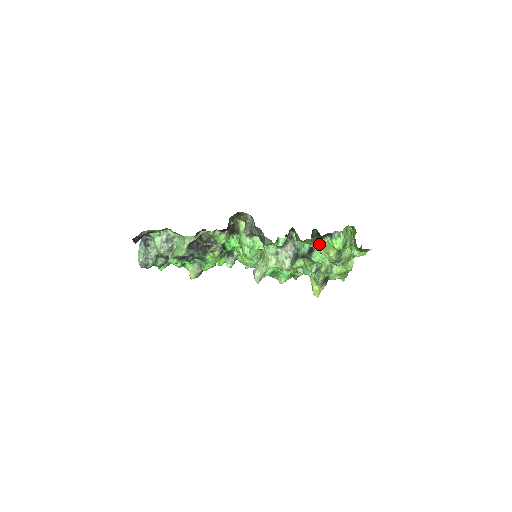
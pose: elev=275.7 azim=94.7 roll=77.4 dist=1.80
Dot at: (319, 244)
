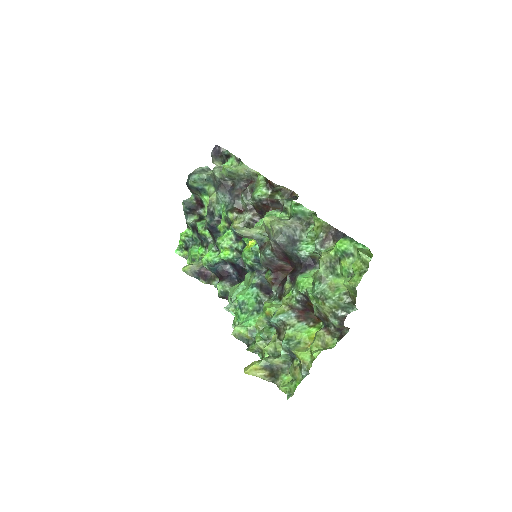
Dot at: (323, 250)
